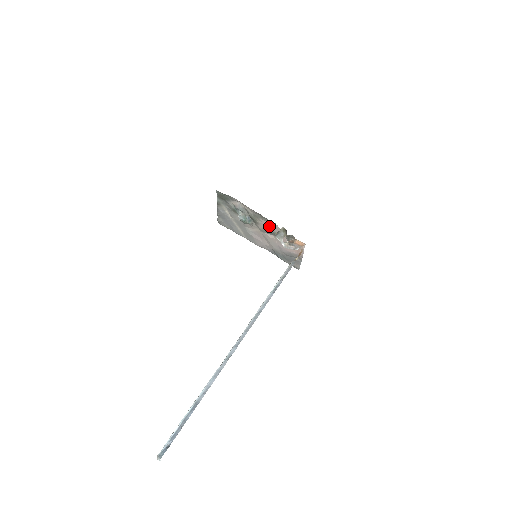
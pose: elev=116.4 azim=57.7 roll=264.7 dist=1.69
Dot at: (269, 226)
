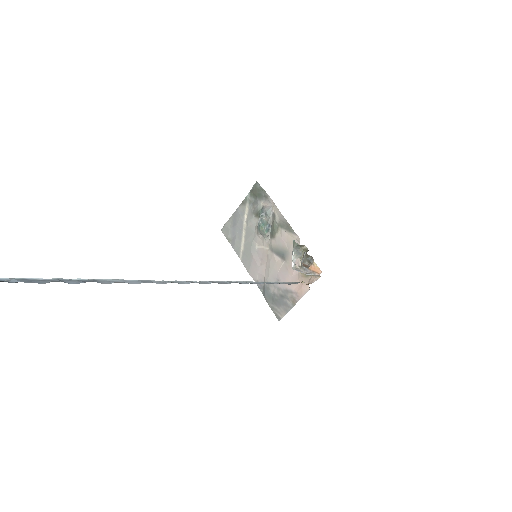
Dot at: (287, 243)
